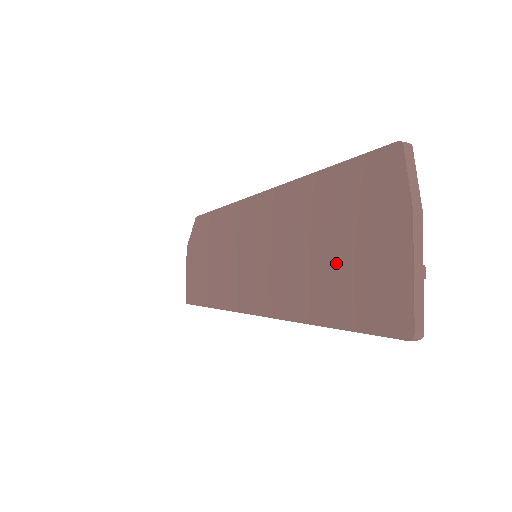
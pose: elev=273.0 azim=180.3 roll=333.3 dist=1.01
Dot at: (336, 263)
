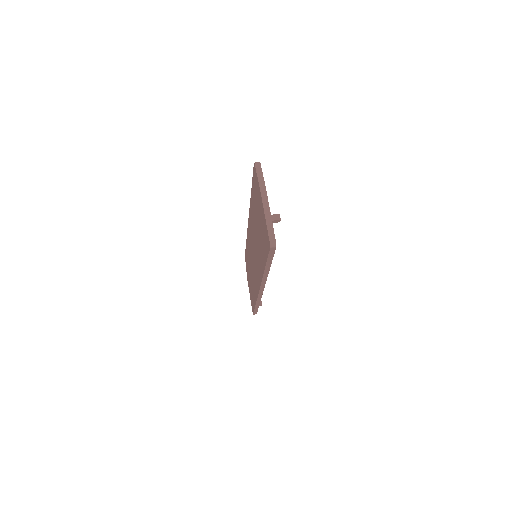
Dot at: (260, 232)
